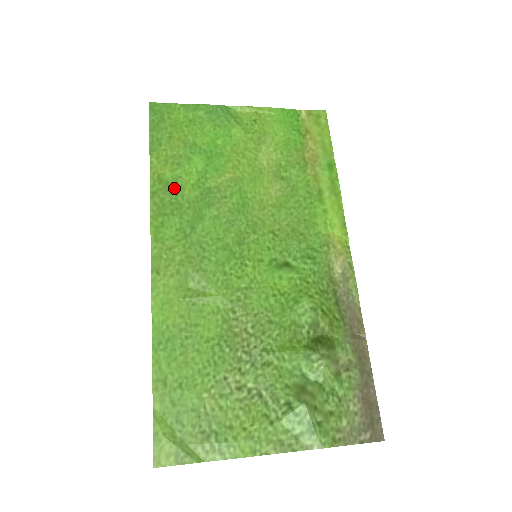
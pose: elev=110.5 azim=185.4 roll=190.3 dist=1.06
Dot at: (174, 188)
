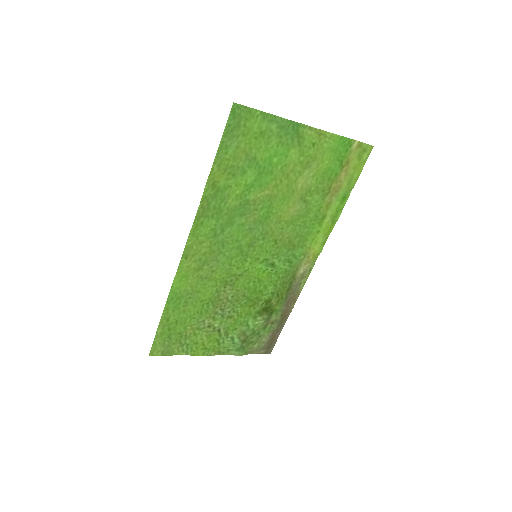
Dot at: (222, 195)
